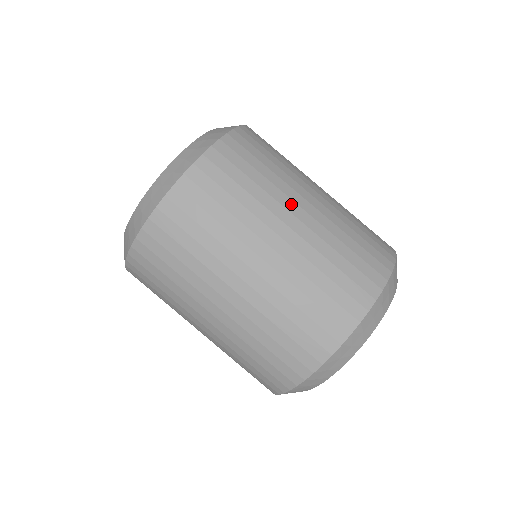
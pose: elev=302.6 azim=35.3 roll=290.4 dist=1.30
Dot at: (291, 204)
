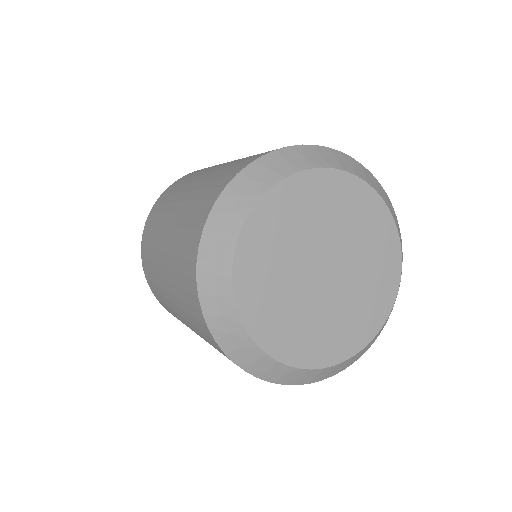
Dot at: occluded
